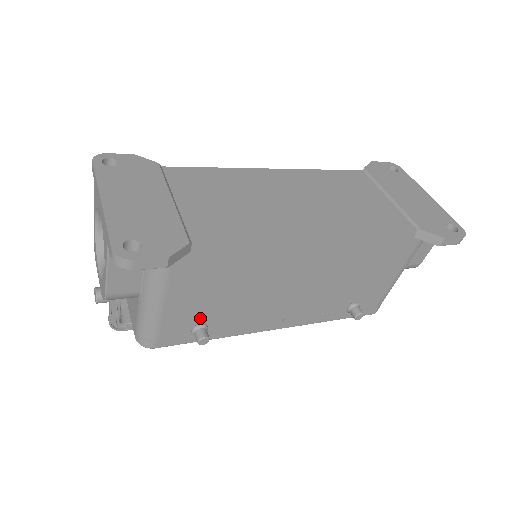
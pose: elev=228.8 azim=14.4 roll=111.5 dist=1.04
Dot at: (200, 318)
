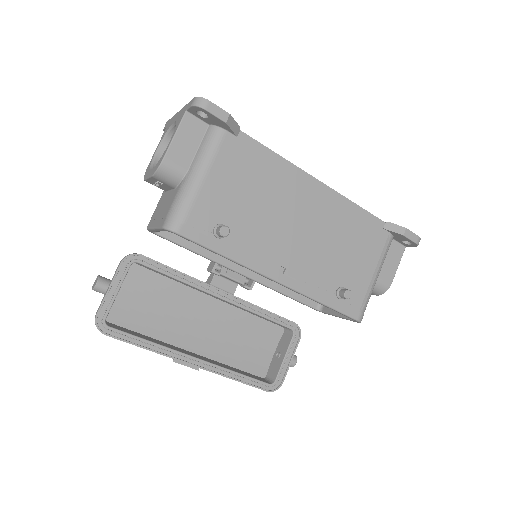
Dot at: (224, 218)
